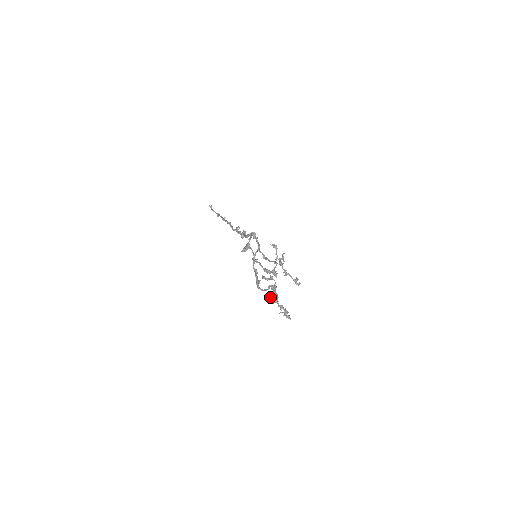
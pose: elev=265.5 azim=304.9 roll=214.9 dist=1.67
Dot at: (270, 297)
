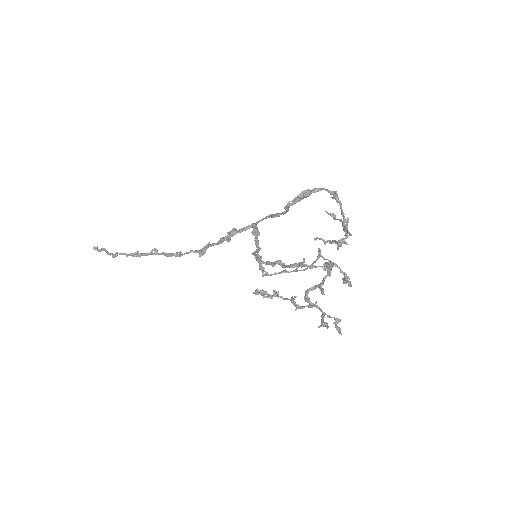
Dot at: (307, 294)
